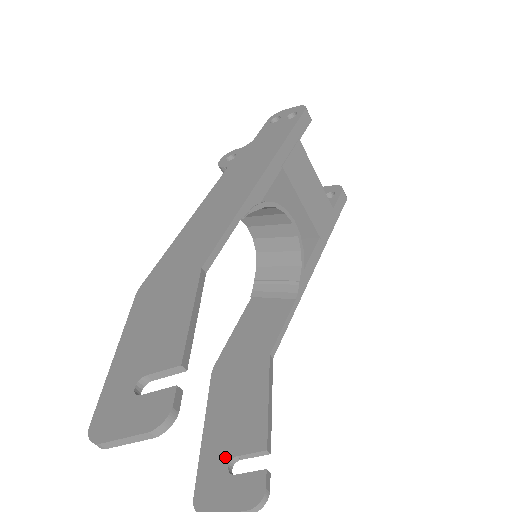
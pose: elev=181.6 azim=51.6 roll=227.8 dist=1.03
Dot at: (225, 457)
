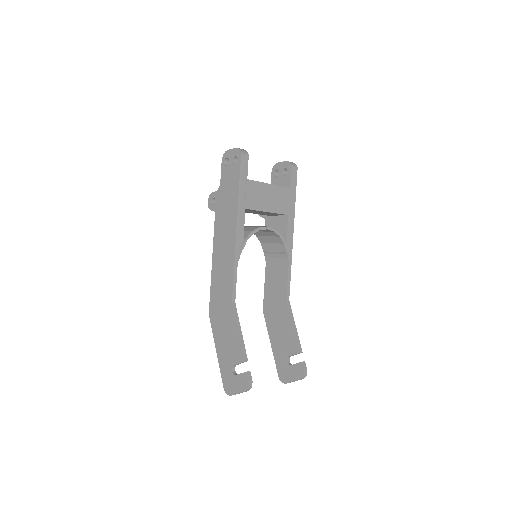
Dot at: (284, 357)
